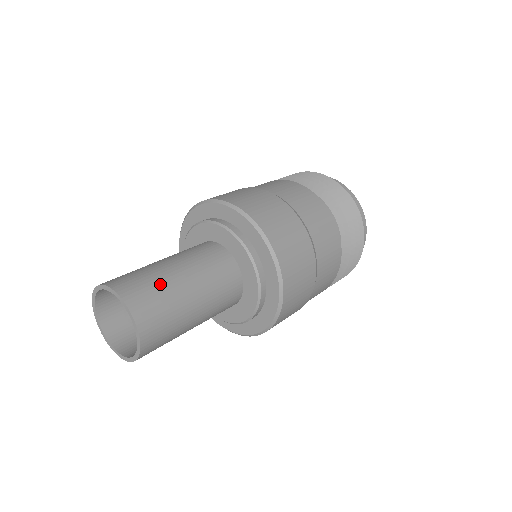
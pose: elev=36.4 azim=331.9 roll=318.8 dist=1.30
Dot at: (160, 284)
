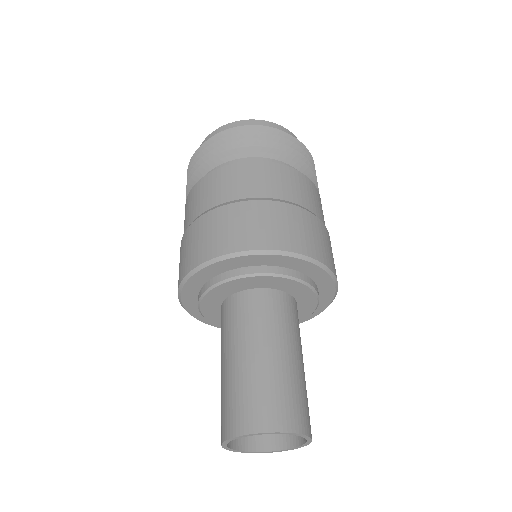
Dot at: (297, 386)
